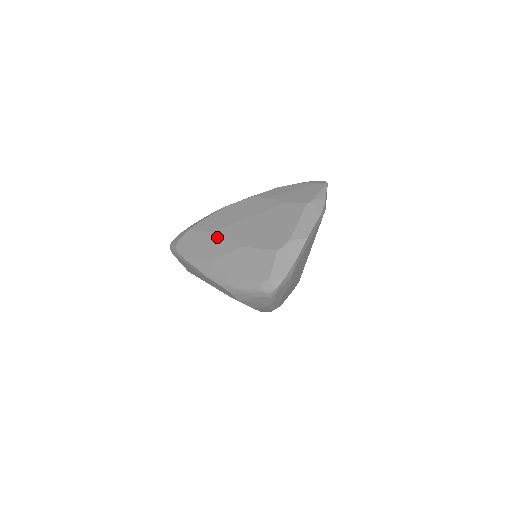
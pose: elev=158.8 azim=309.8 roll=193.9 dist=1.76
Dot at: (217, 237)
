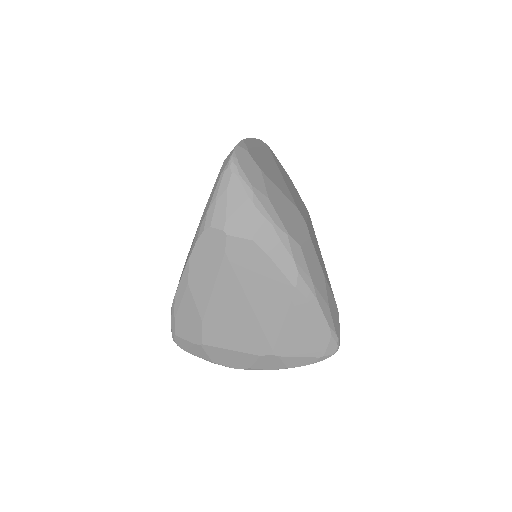
Dot at: occluded
